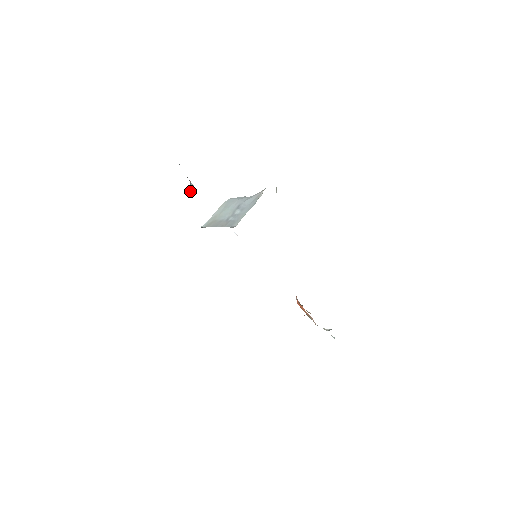
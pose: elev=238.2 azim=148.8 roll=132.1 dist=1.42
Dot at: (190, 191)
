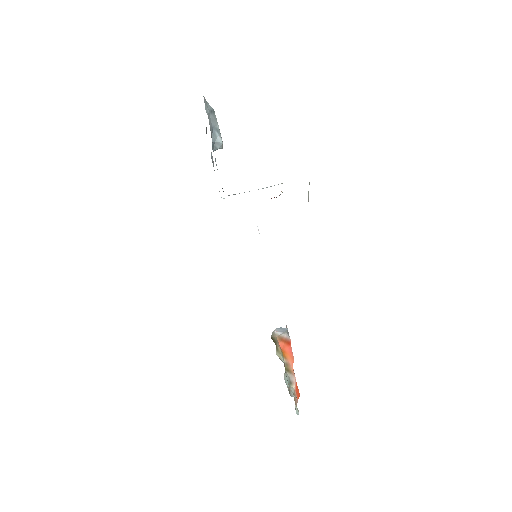
Dot at: (216, 145)
